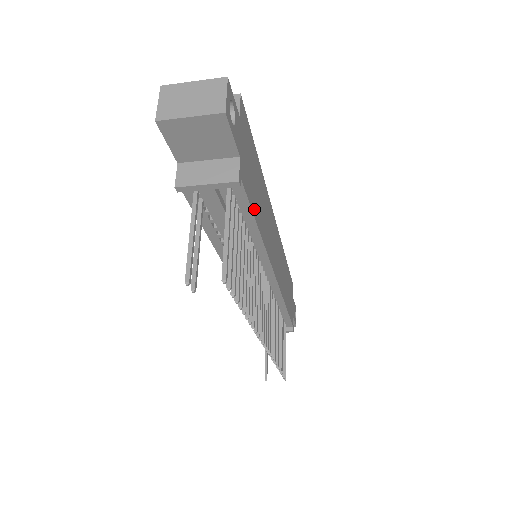
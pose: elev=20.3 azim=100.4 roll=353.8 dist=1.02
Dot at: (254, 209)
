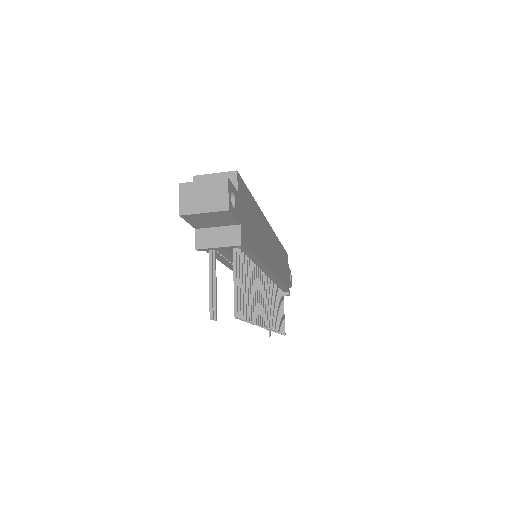
Dot at: (253, 246)
